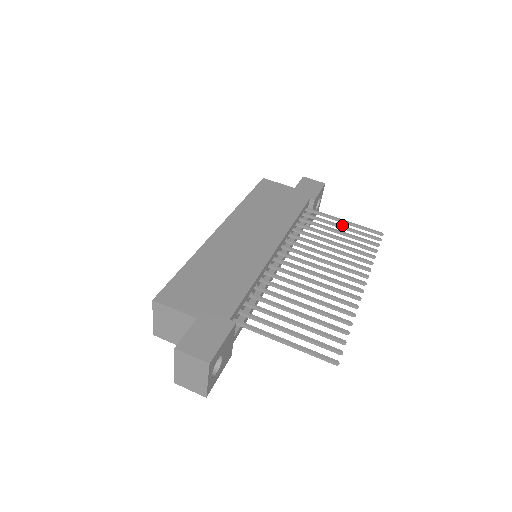
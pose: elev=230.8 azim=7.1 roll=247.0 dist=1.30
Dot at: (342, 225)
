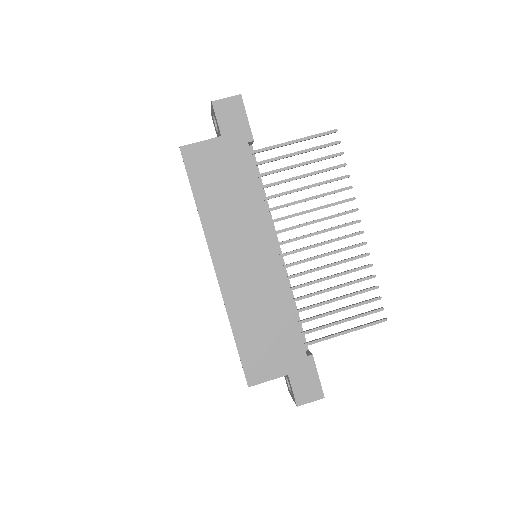
Dot at: (297, 152)
